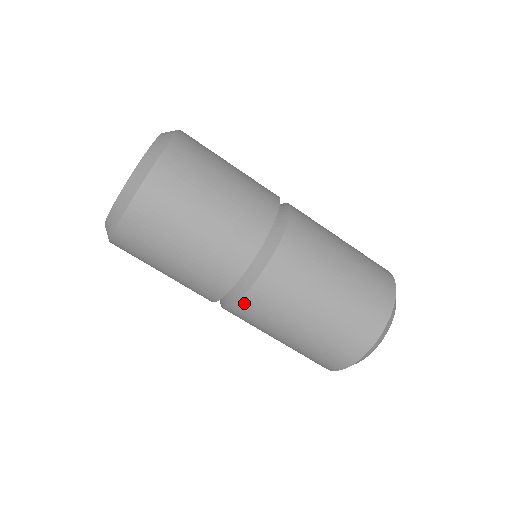
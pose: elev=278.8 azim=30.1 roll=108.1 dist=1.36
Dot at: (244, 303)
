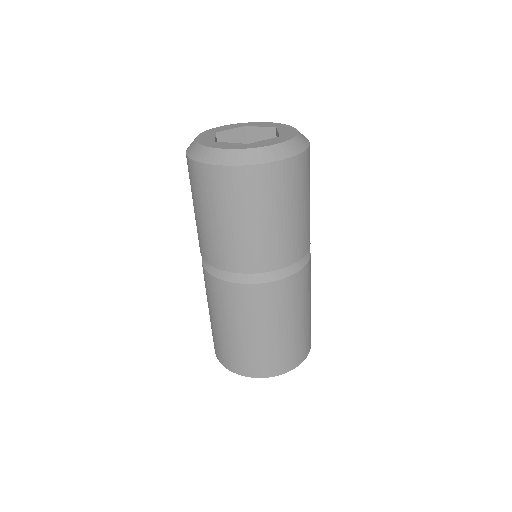
Dot at: (214, 280)
